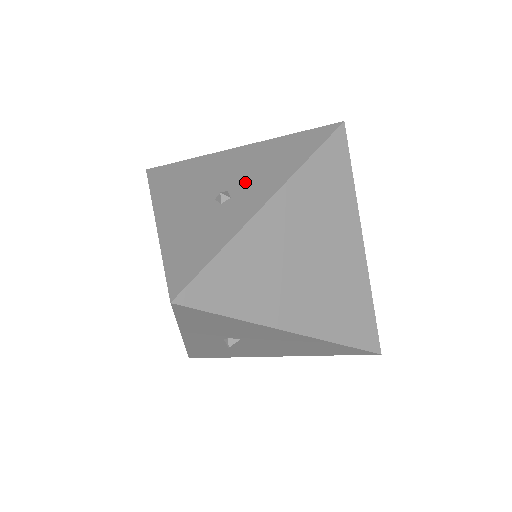
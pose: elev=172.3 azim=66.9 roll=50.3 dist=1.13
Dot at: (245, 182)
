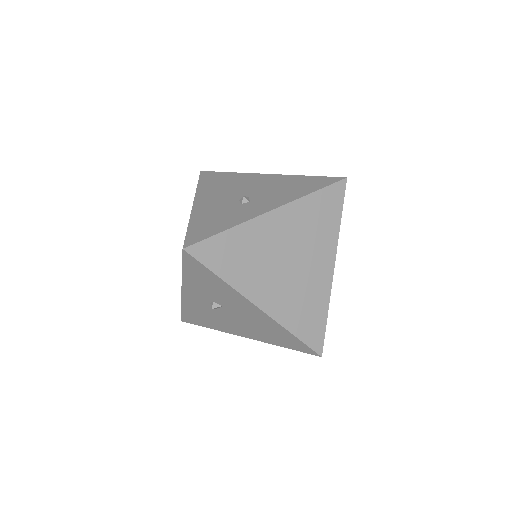
Dot at: (263, 195)
